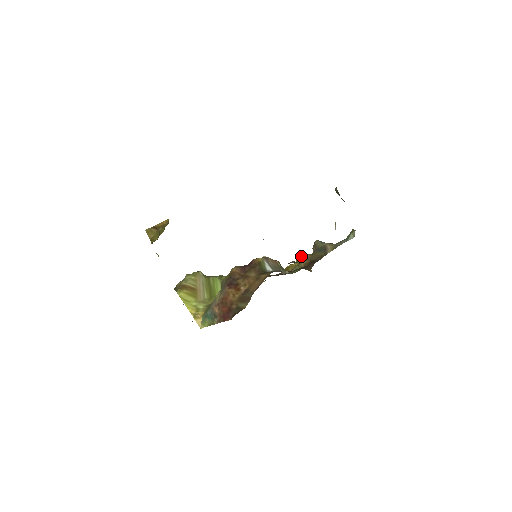
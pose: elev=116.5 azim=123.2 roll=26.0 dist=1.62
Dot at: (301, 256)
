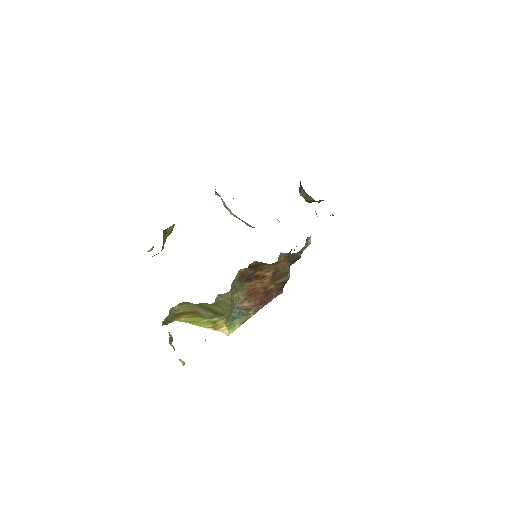
Dot at: occluded
